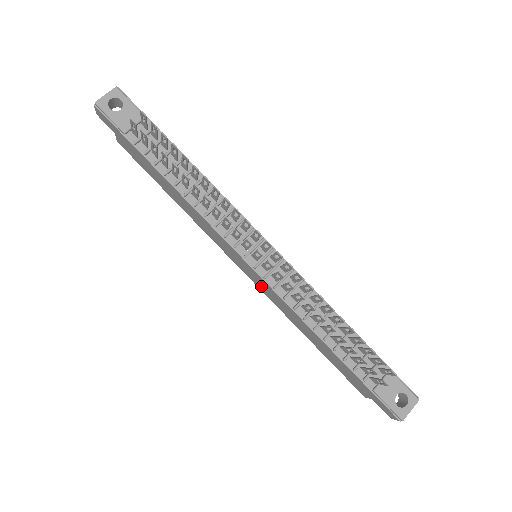
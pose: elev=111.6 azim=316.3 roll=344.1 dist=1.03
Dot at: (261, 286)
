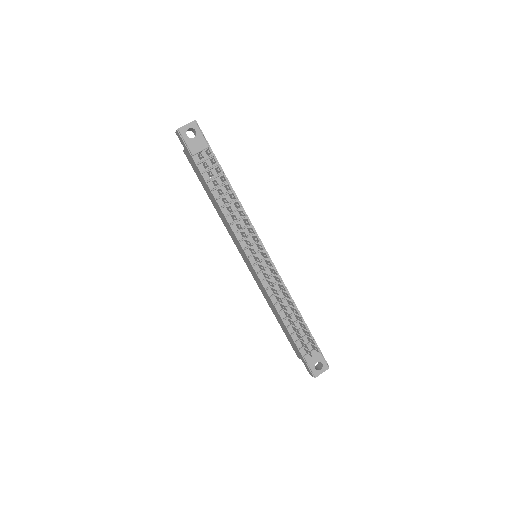
Dot at: (254, 275)
